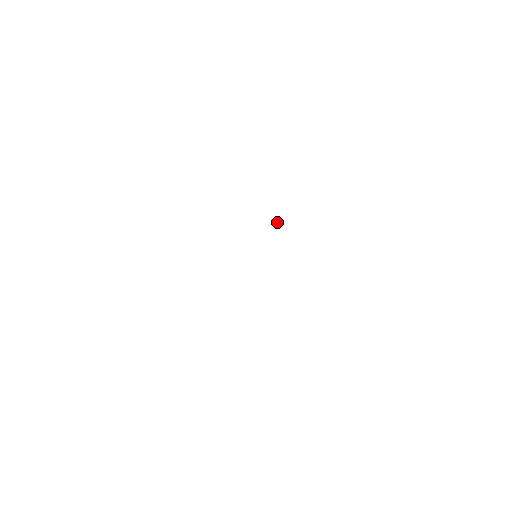
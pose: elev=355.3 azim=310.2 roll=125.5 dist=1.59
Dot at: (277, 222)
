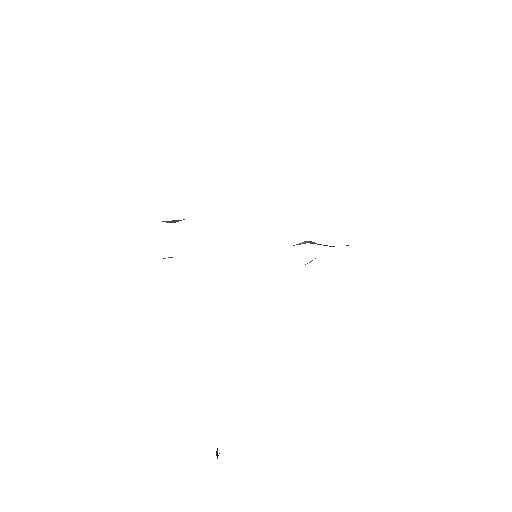
Dot at: occluded
